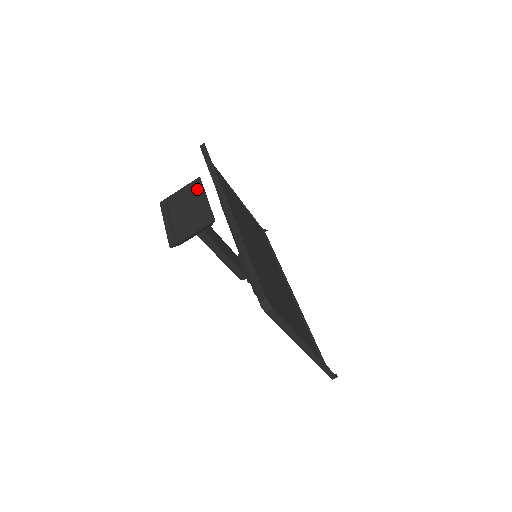
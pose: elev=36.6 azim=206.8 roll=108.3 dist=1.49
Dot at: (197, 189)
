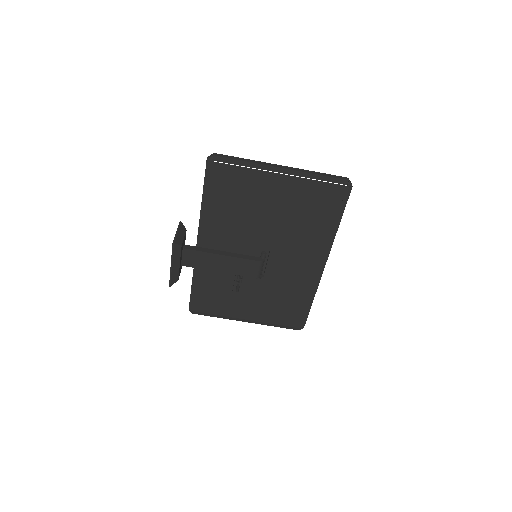
Dot at: occluded
